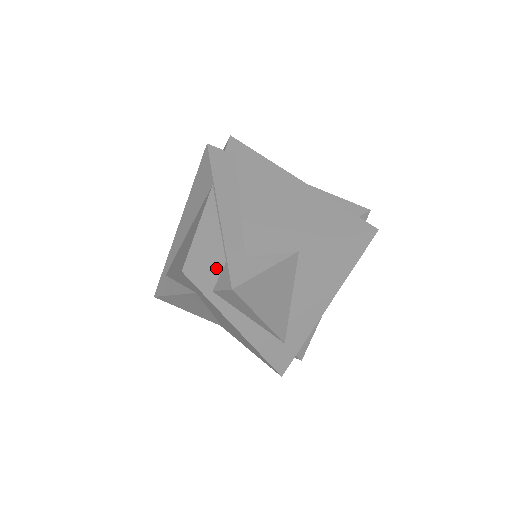
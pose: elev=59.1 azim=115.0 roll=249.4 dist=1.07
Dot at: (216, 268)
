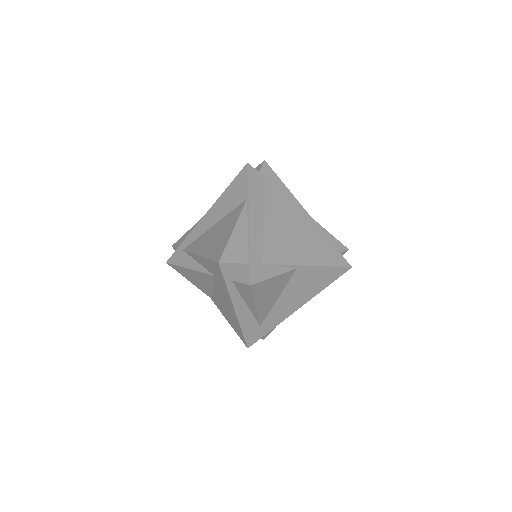
Dot at: (241, 266)
